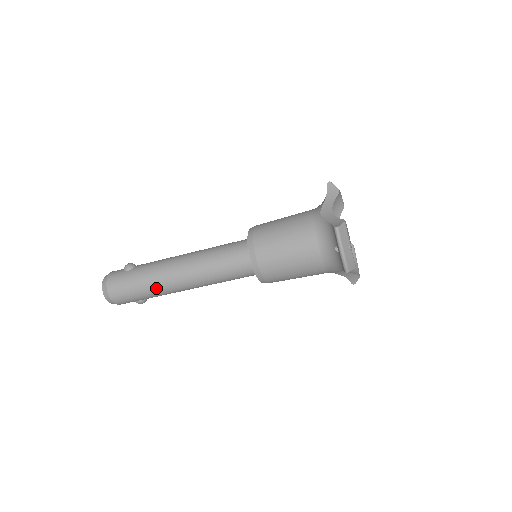
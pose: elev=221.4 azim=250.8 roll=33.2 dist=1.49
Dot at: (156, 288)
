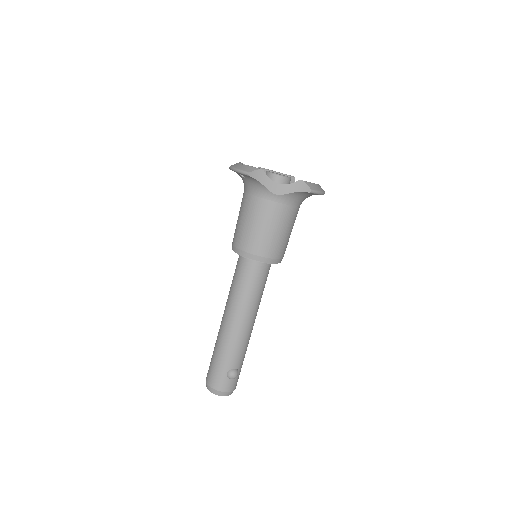
Dot at: (221, 344)
